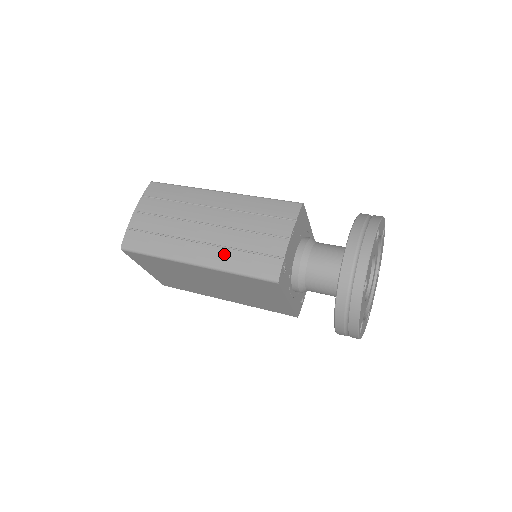
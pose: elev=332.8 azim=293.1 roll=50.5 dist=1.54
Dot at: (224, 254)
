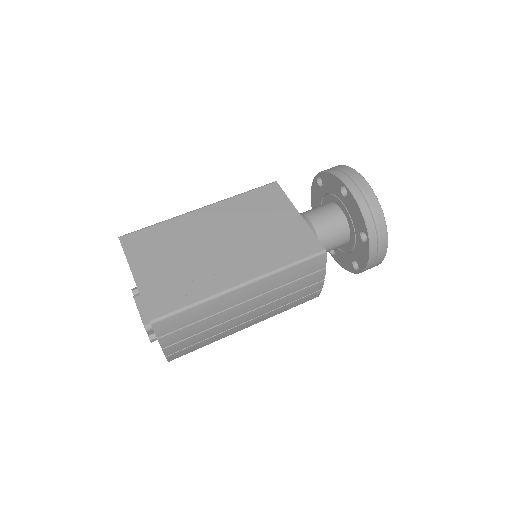
Dot at: (272, 313)
